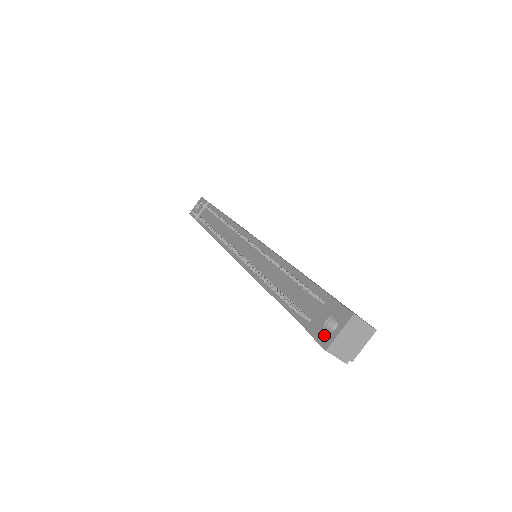
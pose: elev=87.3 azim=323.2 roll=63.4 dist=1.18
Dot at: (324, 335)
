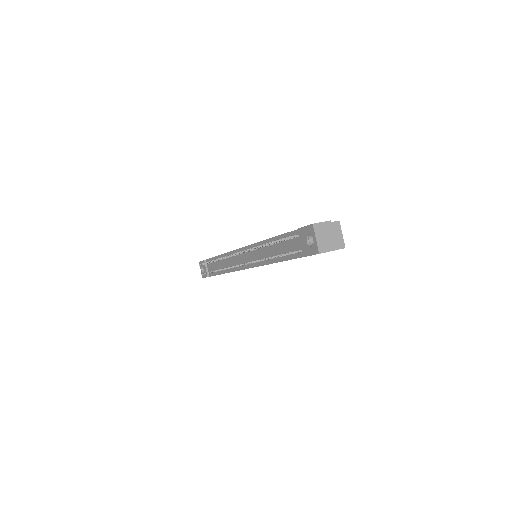
Dot at: (312, 249)
